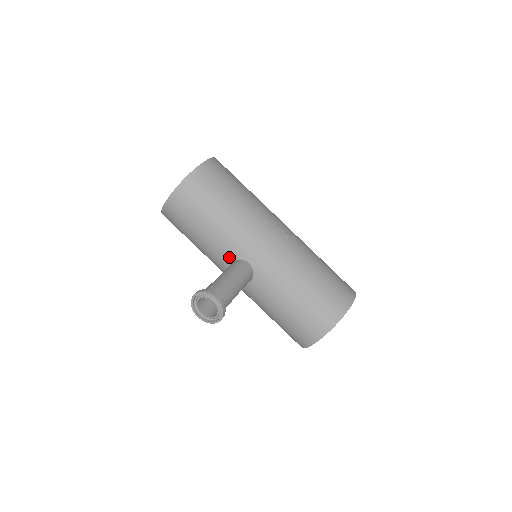
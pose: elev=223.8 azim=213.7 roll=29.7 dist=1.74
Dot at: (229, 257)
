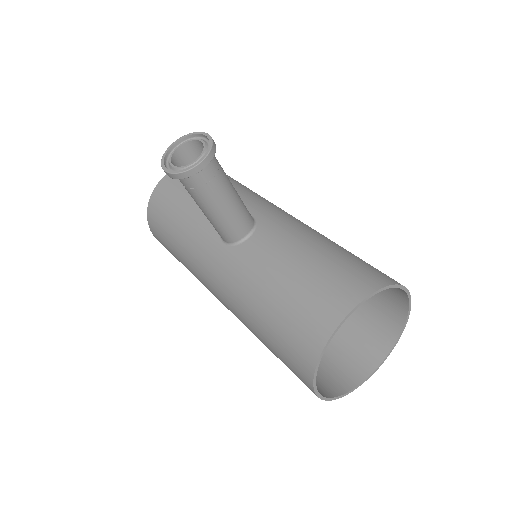
Dot at: occluded
